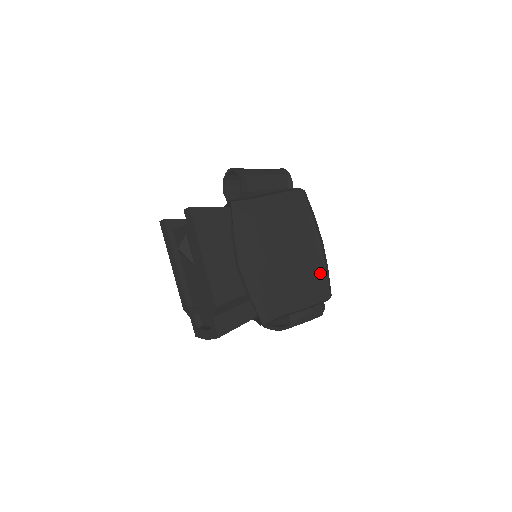
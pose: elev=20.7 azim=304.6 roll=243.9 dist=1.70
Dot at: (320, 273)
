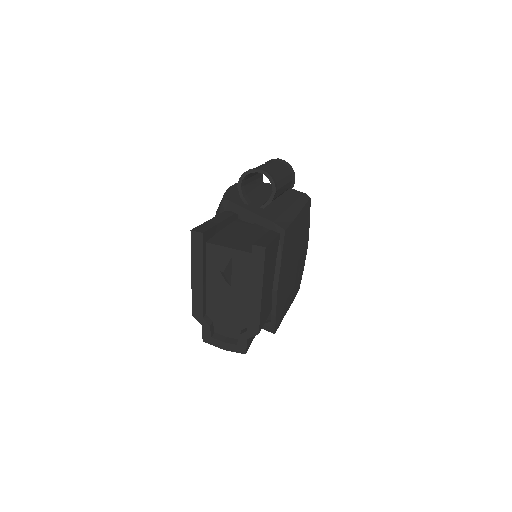
Dot at: (301, 272)
